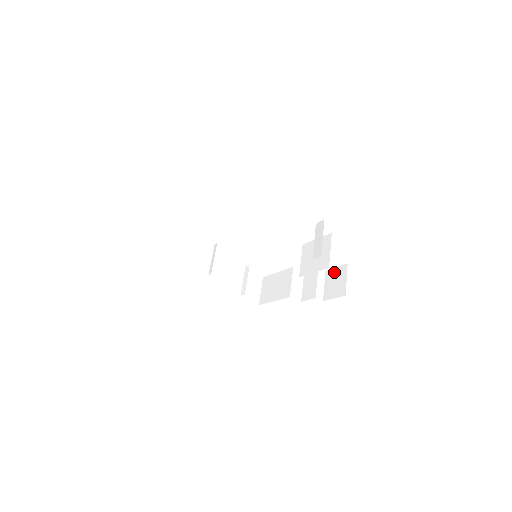
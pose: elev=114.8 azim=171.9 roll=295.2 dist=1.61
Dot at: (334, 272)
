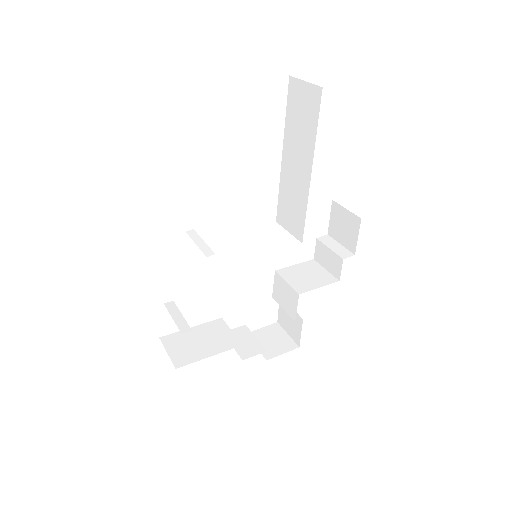
Dot at: (263, 332)
